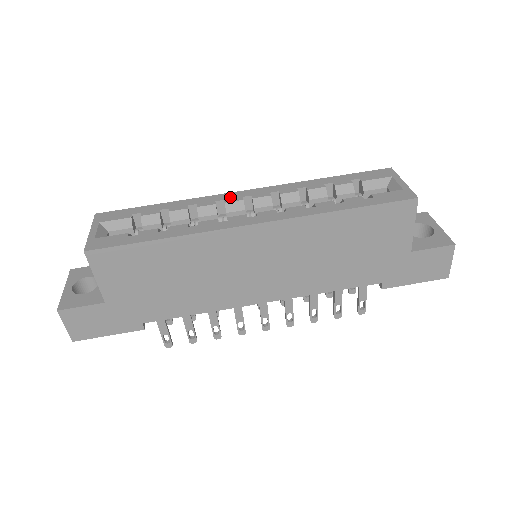
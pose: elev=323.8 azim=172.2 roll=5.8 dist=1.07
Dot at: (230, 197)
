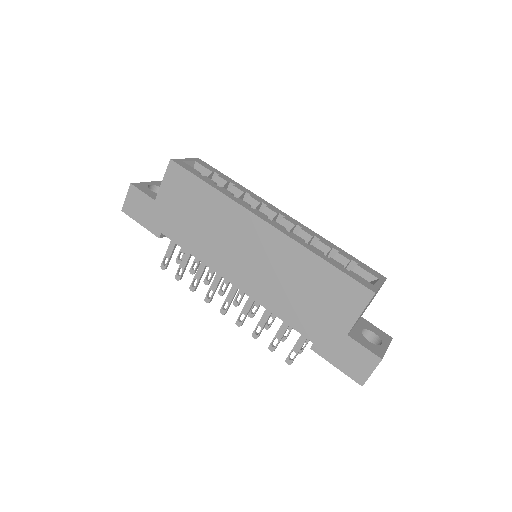
Dot at: (273, 208)
